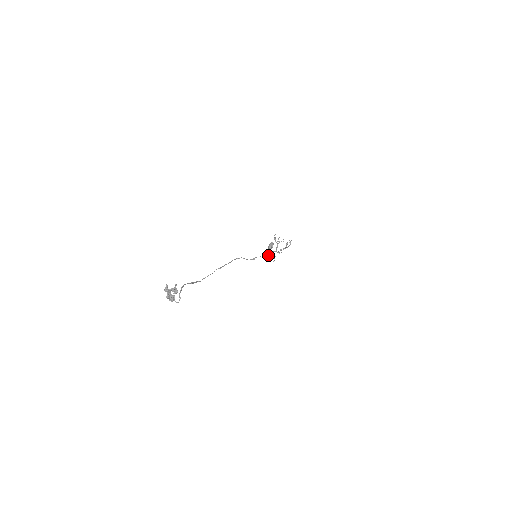
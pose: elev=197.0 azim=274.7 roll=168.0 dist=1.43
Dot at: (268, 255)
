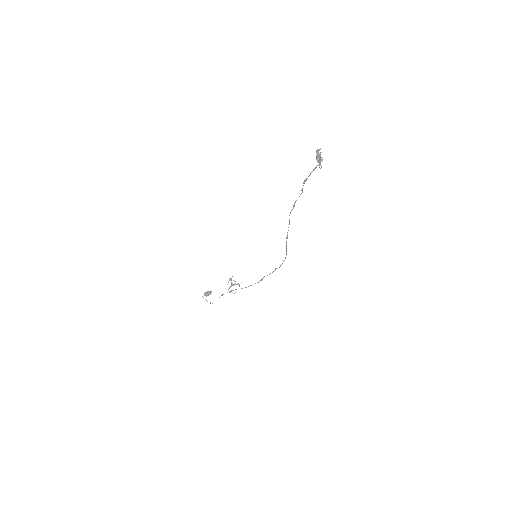
Dot at: occluded
